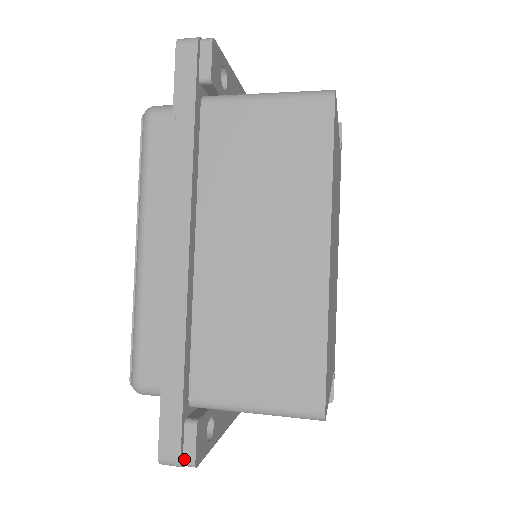
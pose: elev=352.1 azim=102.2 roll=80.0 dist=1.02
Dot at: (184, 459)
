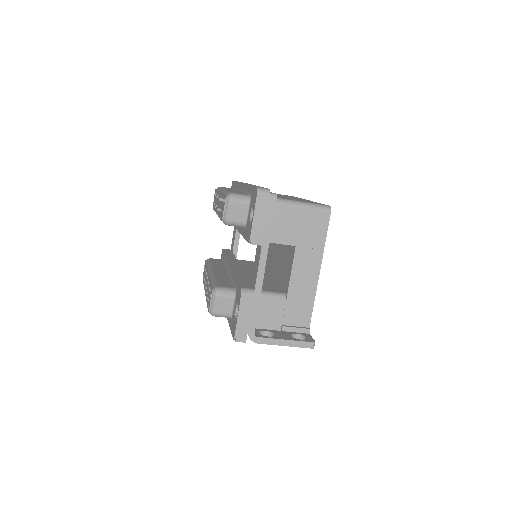
Dot at: (270, 193)
